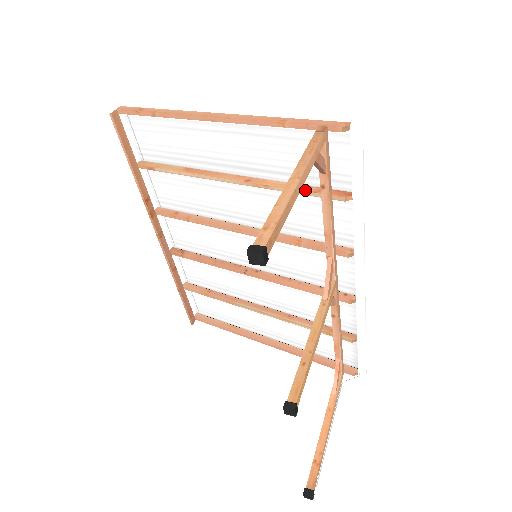
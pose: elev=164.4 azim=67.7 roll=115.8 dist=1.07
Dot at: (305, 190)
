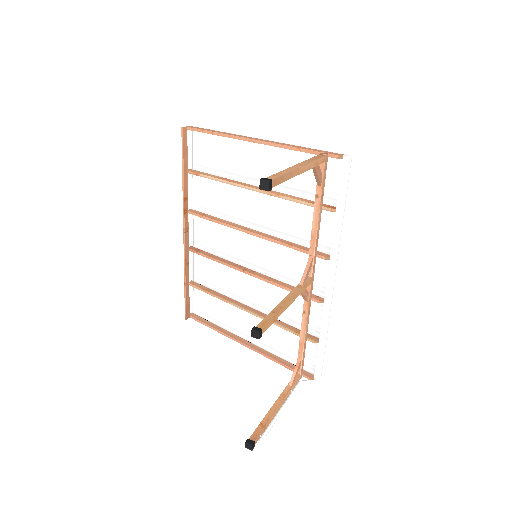
Dot at: (304, 201)
